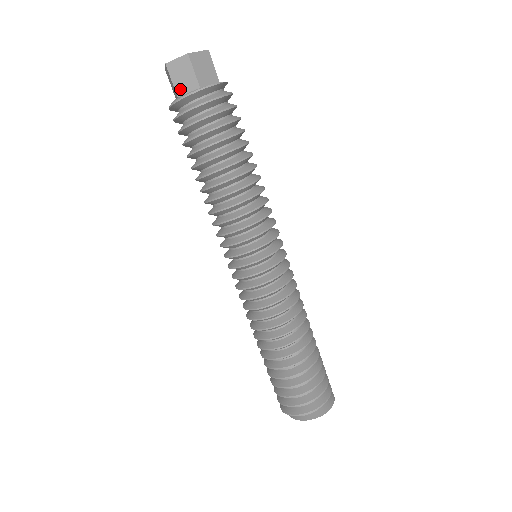
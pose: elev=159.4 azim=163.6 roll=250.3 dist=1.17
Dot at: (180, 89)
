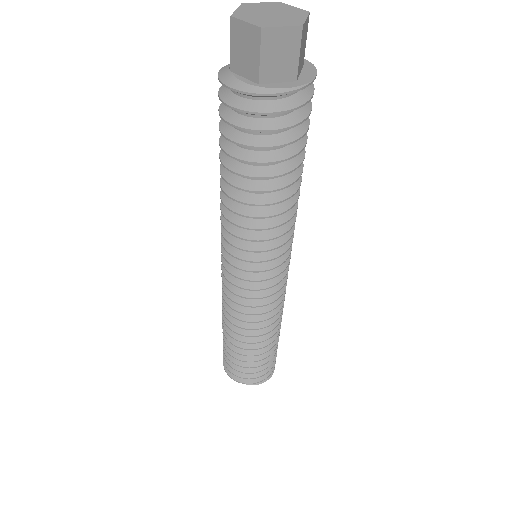
Dot at: (267, 72)
